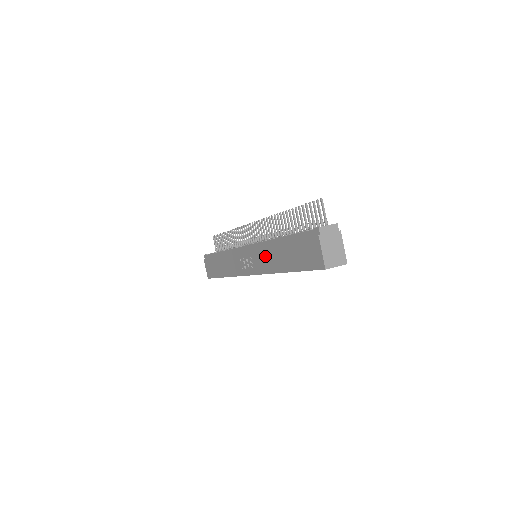
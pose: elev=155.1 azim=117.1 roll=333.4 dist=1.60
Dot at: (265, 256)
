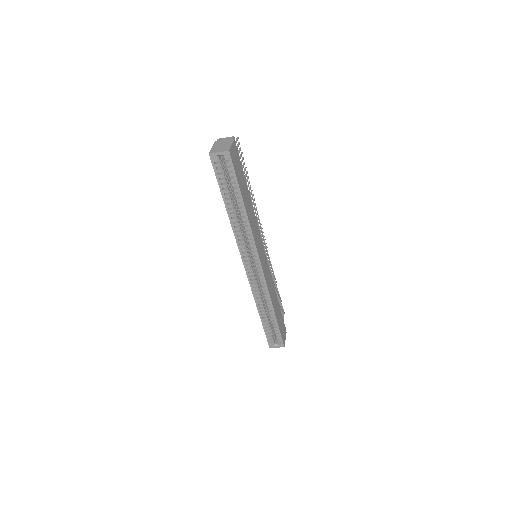
Dot at: occluded
